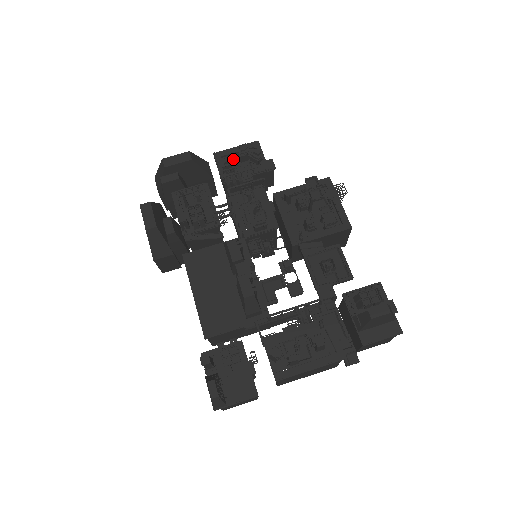
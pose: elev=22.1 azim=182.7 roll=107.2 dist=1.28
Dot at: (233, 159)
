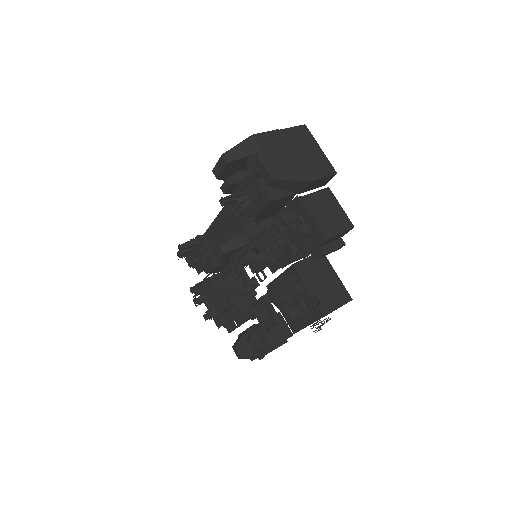
Dot at: occluded
